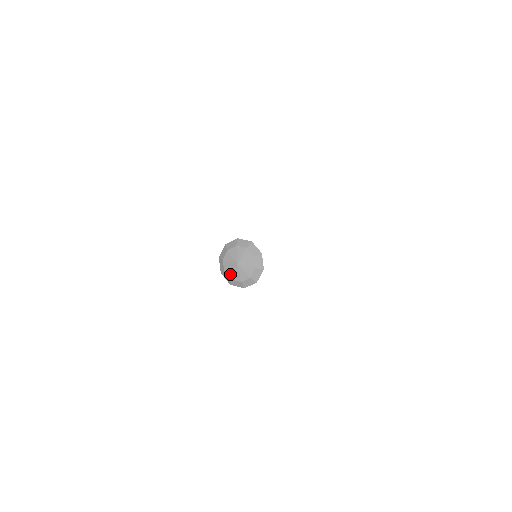
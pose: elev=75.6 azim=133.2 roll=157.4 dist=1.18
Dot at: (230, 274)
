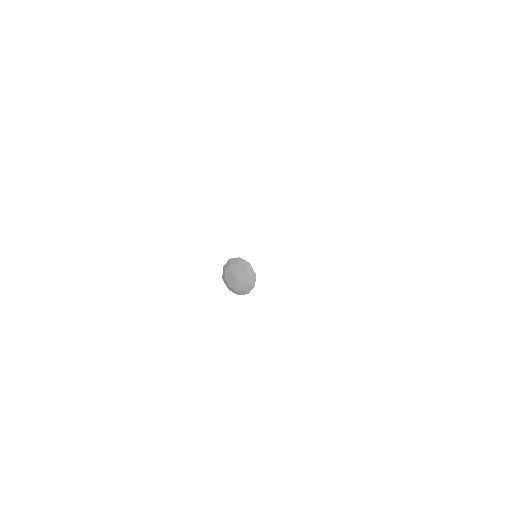
Dot at: (229, 283)
